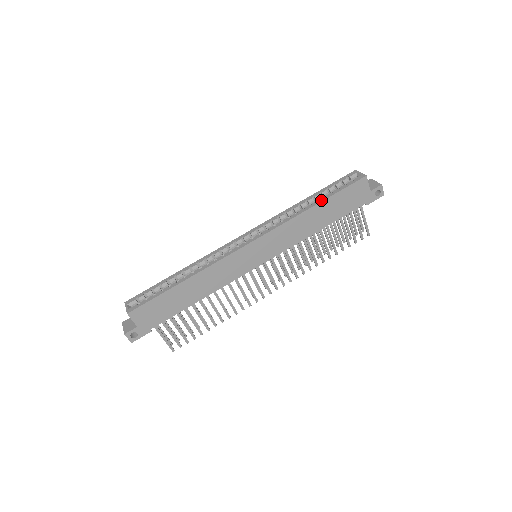
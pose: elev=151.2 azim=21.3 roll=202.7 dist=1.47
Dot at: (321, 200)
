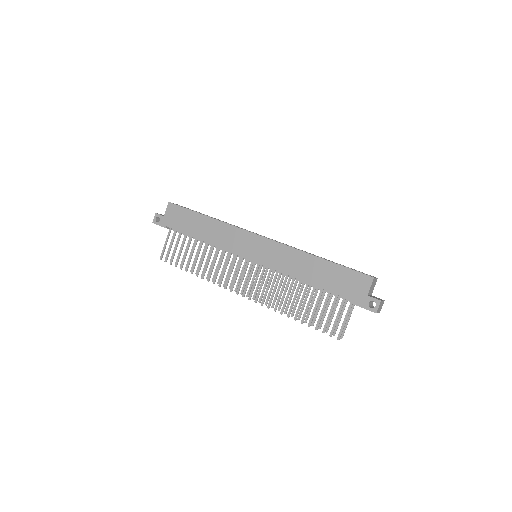
Dot at: occluded
